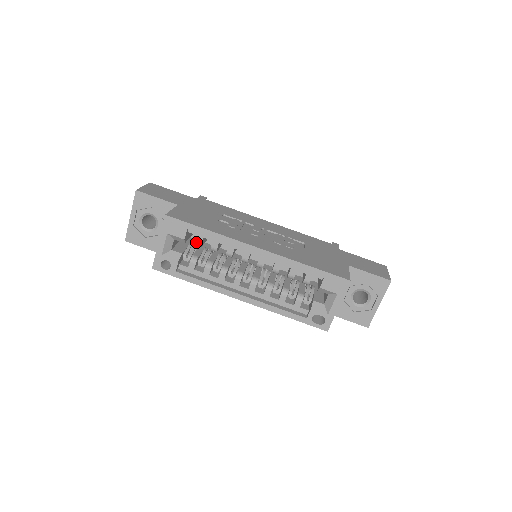
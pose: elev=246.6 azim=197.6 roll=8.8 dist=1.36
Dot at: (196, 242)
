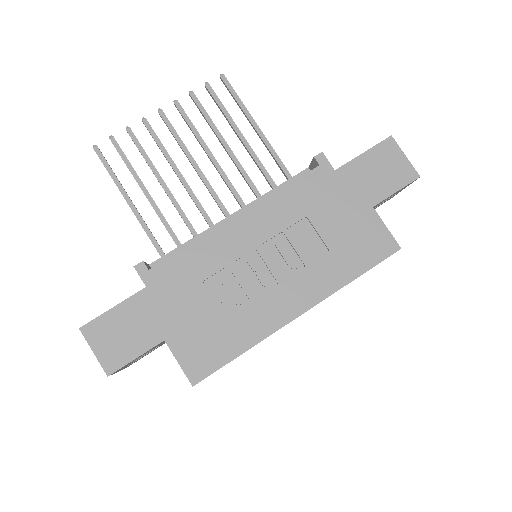
Dot at: occluded
